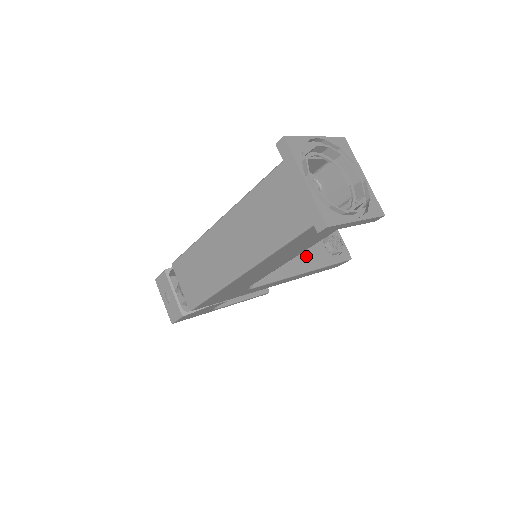
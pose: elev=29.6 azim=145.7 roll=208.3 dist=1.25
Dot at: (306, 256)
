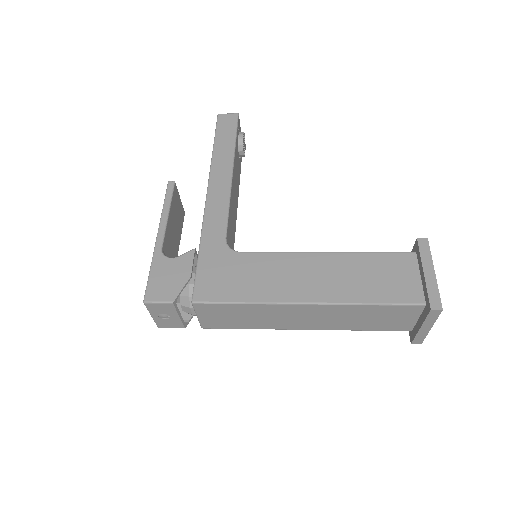
Dot at: (237, 185)
